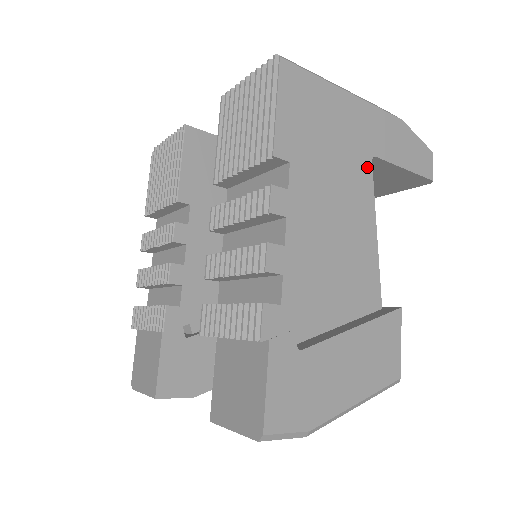
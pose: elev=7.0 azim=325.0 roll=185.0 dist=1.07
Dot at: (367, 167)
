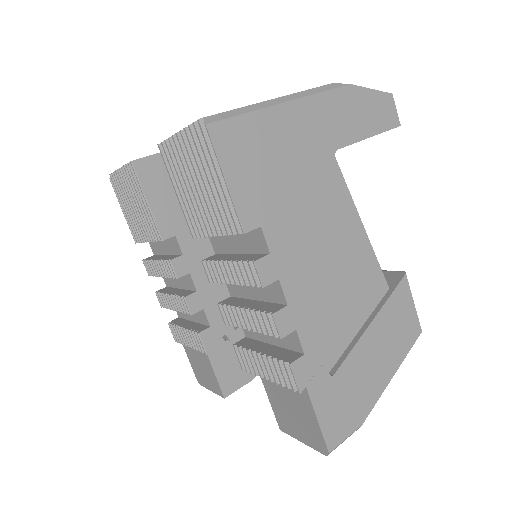
Dot at: (333, 168)
